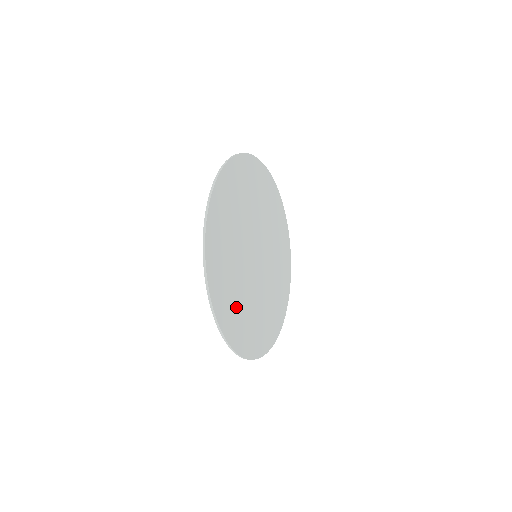
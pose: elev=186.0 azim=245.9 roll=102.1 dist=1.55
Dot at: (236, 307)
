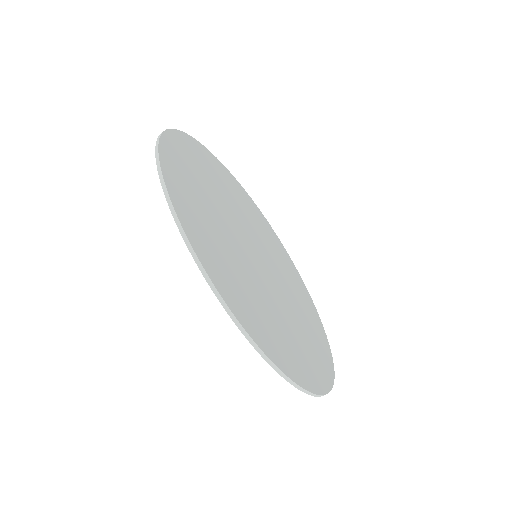
Dot at: (204, 220)
